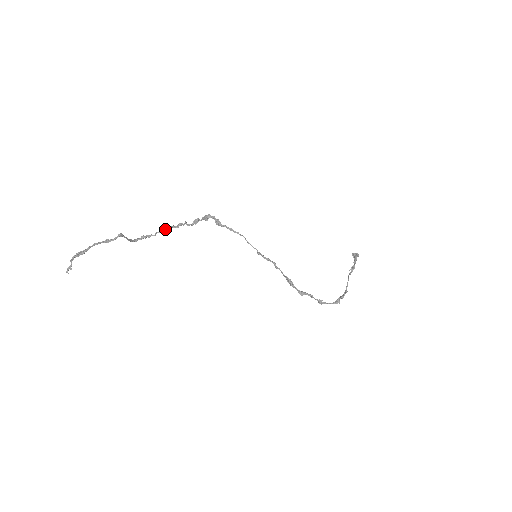
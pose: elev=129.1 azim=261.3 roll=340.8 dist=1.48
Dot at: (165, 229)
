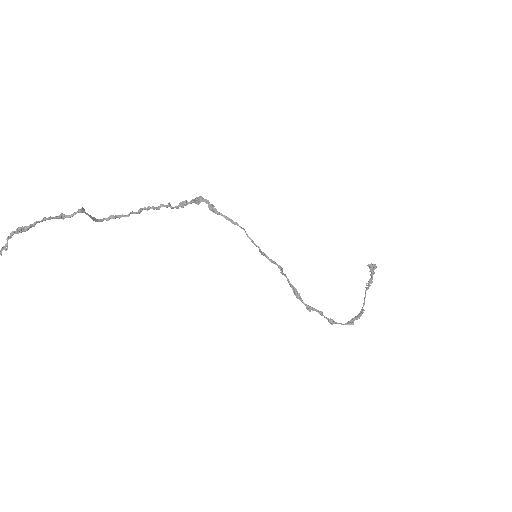
Dot at: (142, 209)
